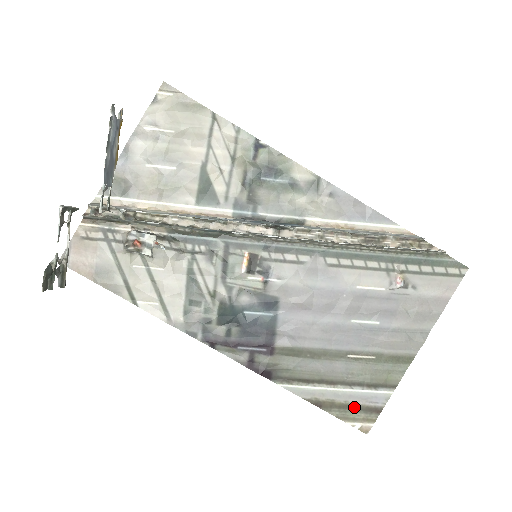
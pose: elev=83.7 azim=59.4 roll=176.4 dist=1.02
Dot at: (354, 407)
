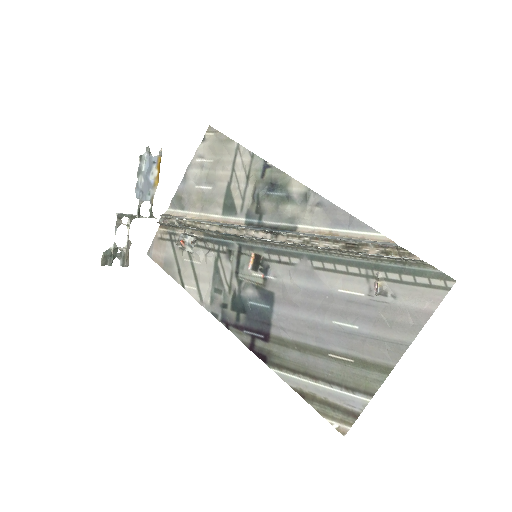
Dot at: (333, 406)
